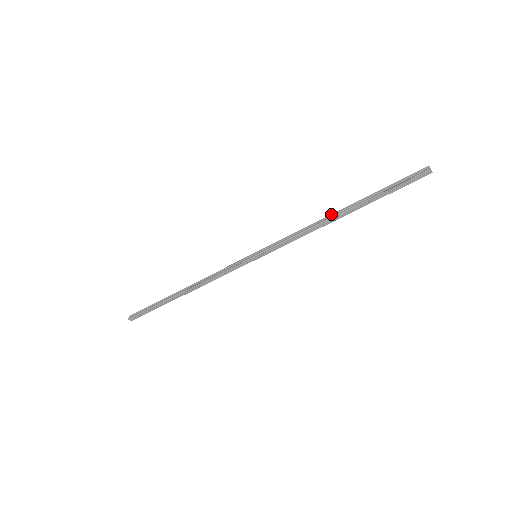
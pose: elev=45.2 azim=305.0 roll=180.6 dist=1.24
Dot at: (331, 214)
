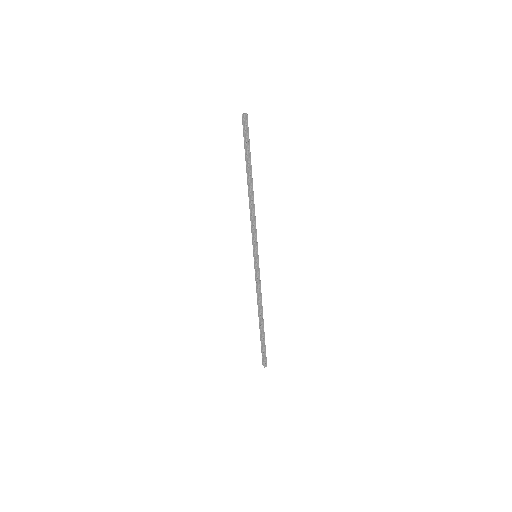
Dot at: (250, 191)
